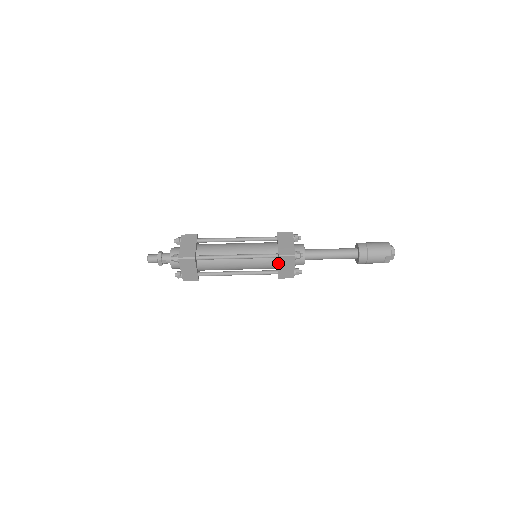
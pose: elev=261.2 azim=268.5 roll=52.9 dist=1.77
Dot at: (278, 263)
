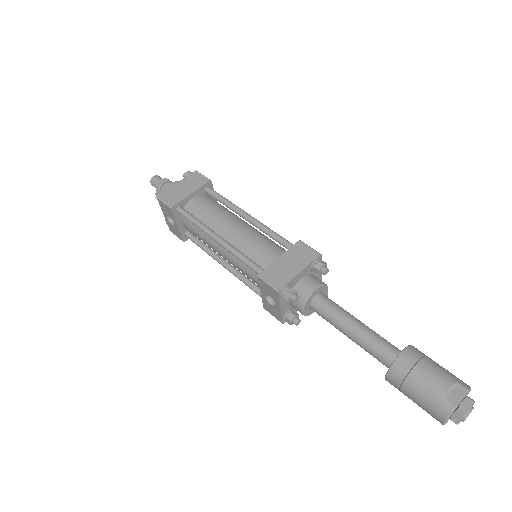
Dot at: (287, 250)
